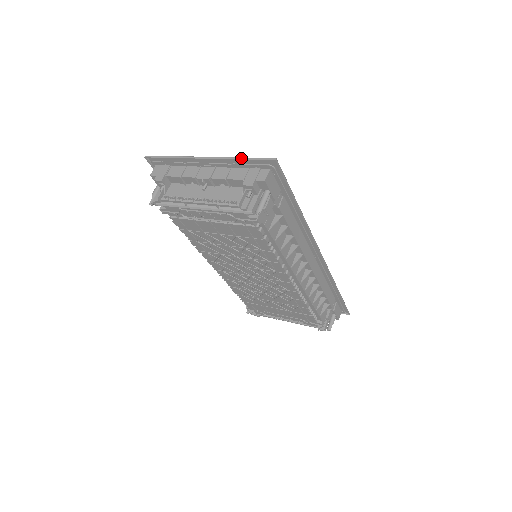
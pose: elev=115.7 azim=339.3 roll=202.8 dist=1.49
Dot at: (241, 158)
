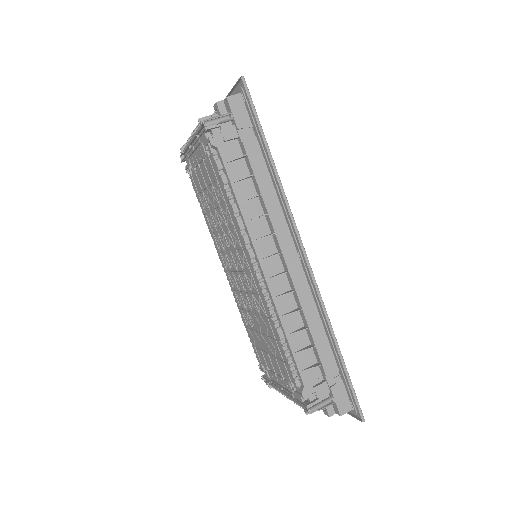
Dot at: (230, 92)
